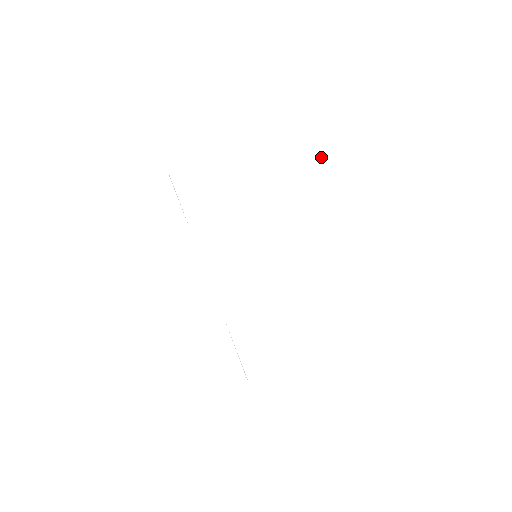
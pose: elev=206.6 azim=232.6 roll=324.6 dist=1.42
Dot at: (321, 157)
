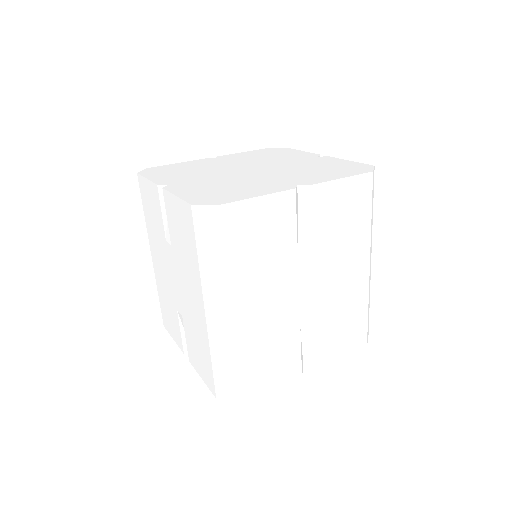
Dot at: (329, 209)
